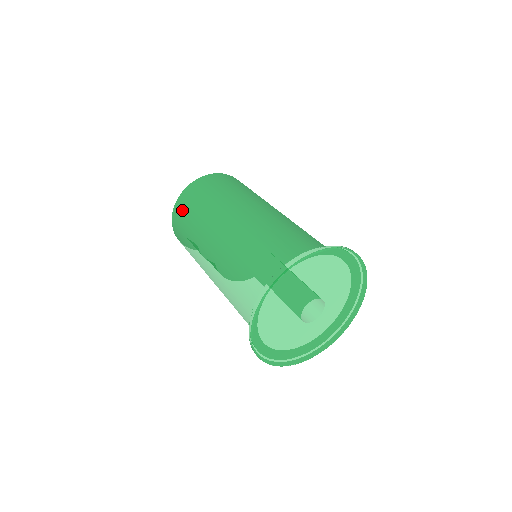
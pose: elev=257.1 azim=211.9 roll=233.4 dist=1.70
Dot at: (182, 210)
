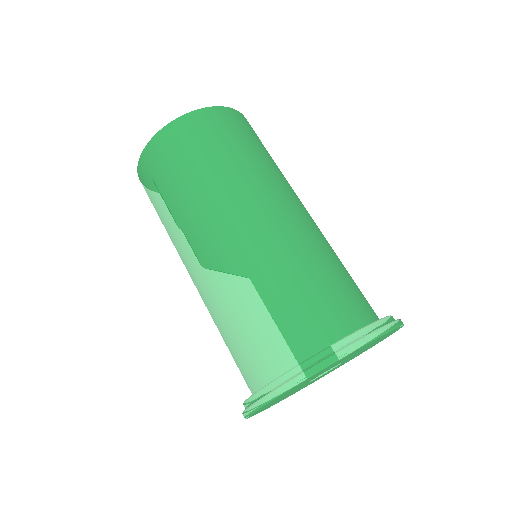
Dot at: (178, 145)
